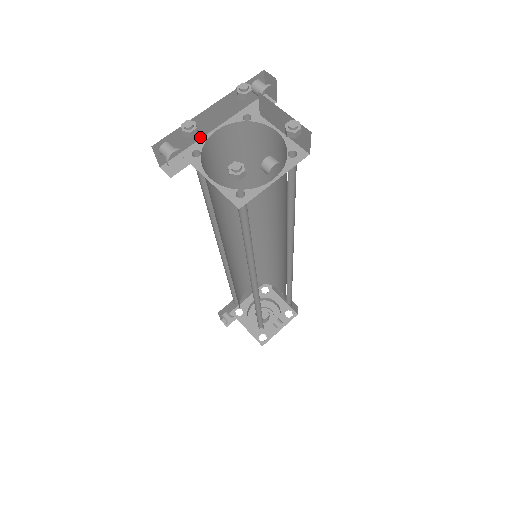
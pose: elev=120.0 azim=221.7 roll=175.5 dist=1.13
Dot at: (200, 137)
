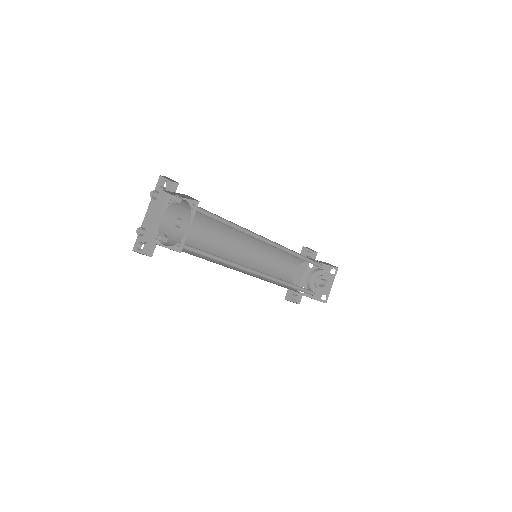
Dot at: (155, 228)
